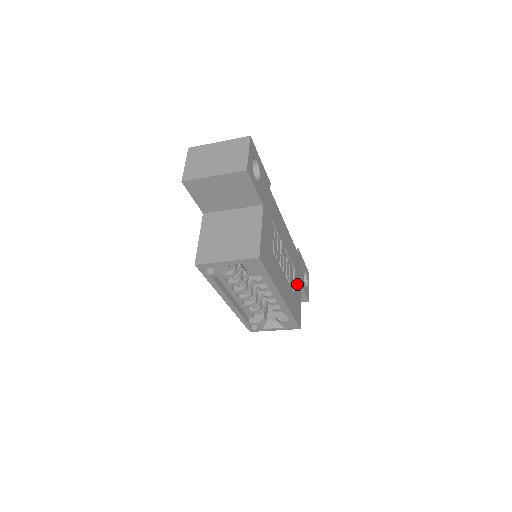
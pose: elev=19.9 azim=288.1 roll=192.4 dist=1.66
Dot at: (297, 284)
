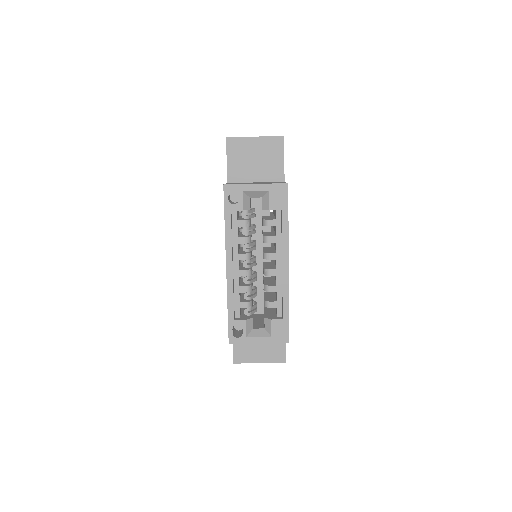
Dot at: occluded
